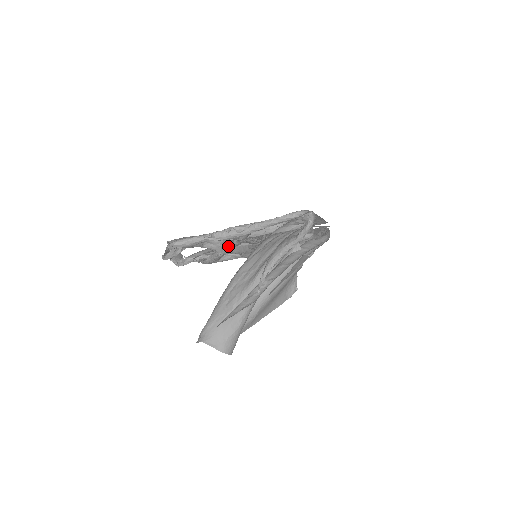
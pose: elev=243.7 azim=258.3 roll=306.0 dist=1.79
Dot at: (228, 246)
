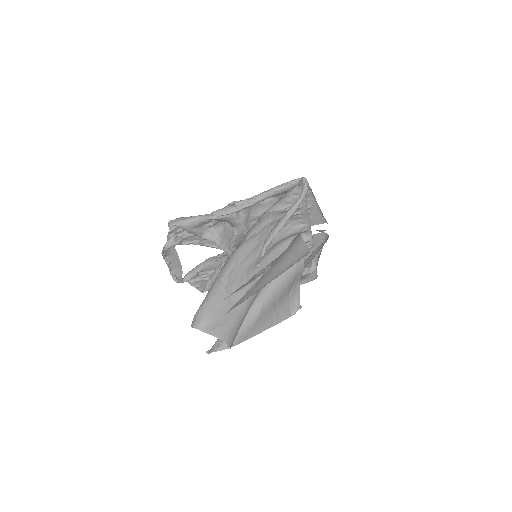
Dot at: (228, 242)
